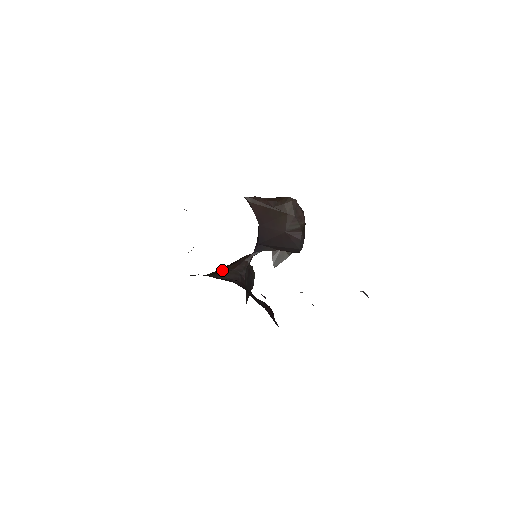
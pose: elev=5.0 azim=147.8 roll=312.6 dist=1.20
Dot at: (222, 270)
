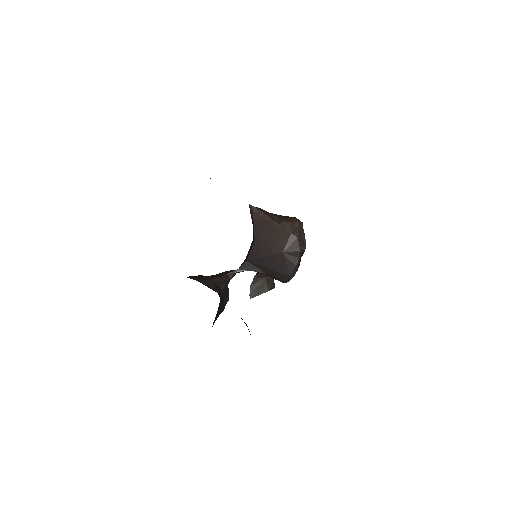
Dot at: (200, 276)
